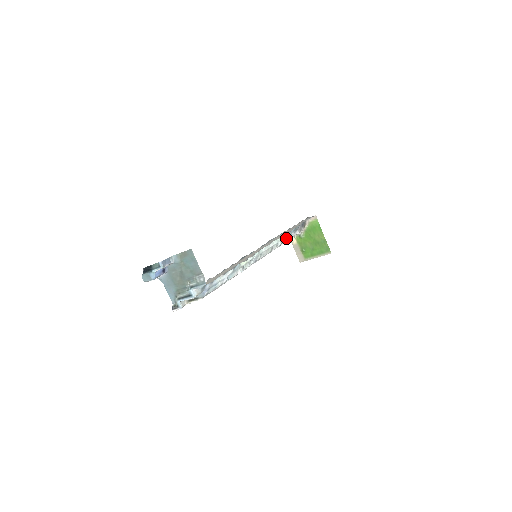
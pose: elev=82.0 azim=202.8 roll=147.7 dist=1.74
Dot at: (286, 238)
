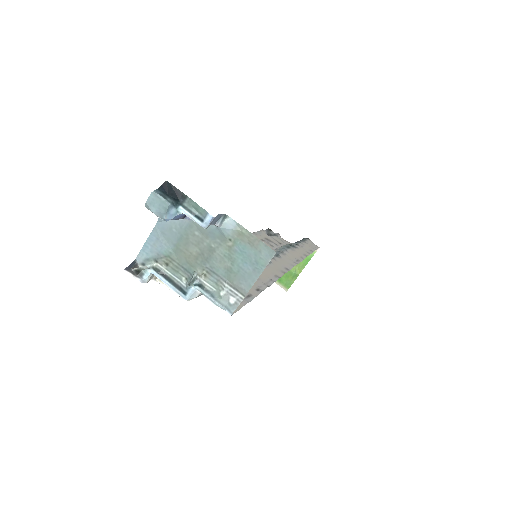
Dot at: occluded
